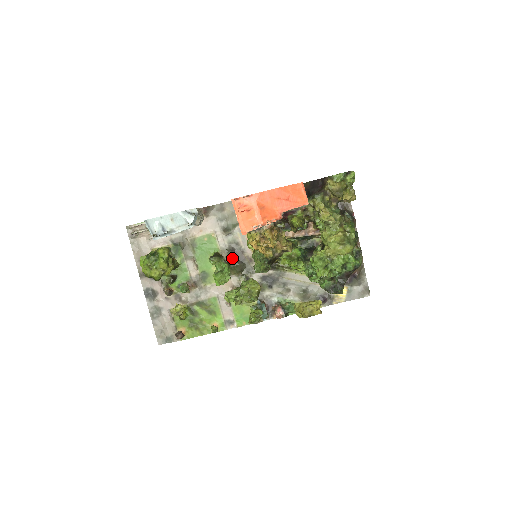
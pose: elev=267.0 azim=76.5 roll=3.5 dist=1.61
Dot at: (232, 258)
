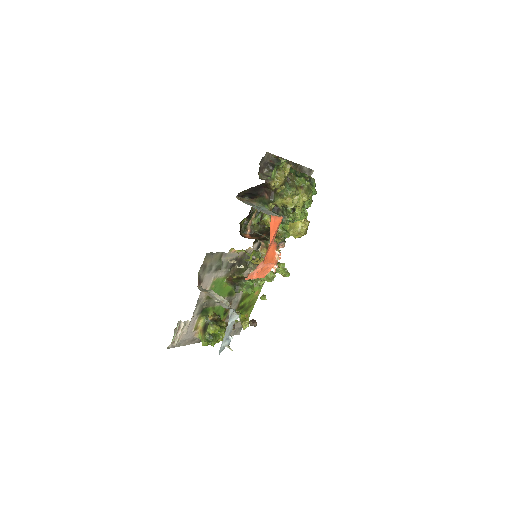
Dot at: (235, 268)
